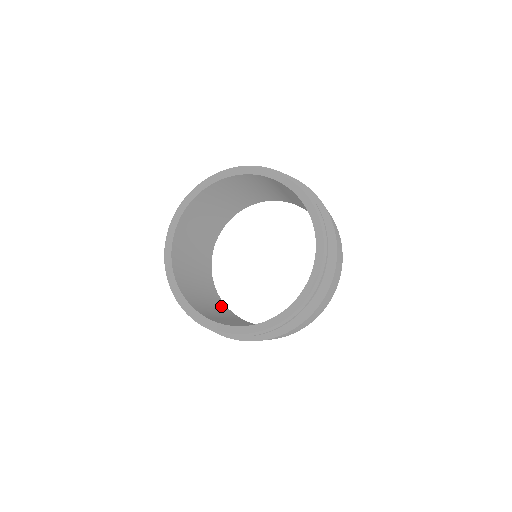
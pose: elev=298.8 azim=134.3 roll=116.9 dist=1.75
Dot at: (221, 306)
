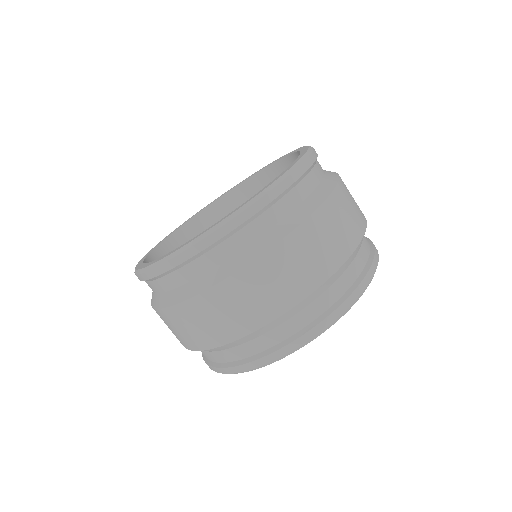
Dot at: occluded
